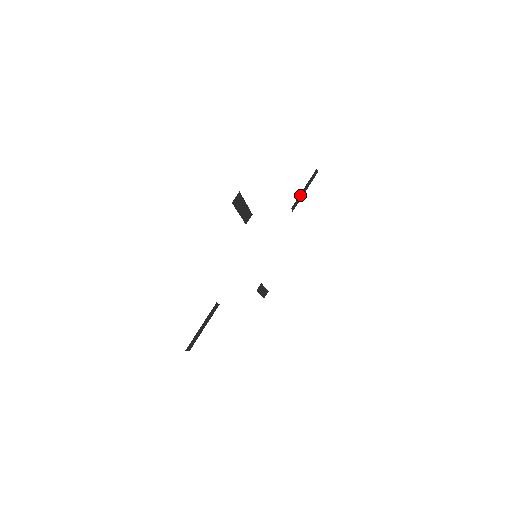
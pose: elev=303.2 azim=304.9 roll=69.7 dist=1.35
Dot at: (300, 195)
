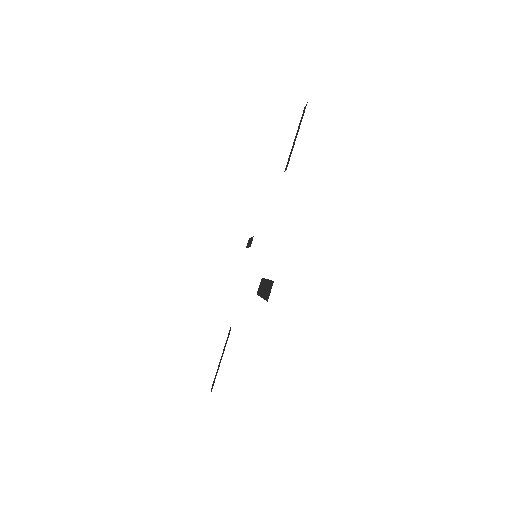
Dot at: occluded
